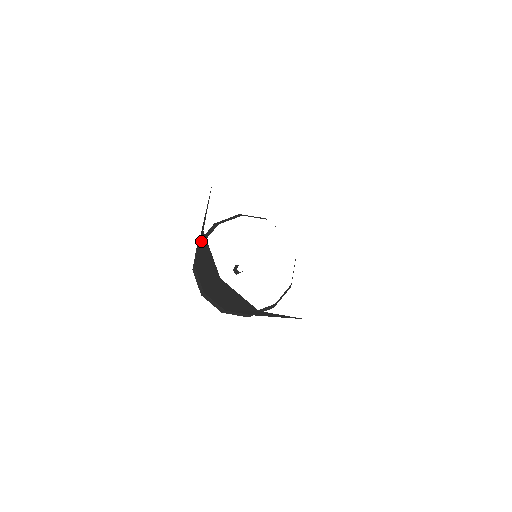
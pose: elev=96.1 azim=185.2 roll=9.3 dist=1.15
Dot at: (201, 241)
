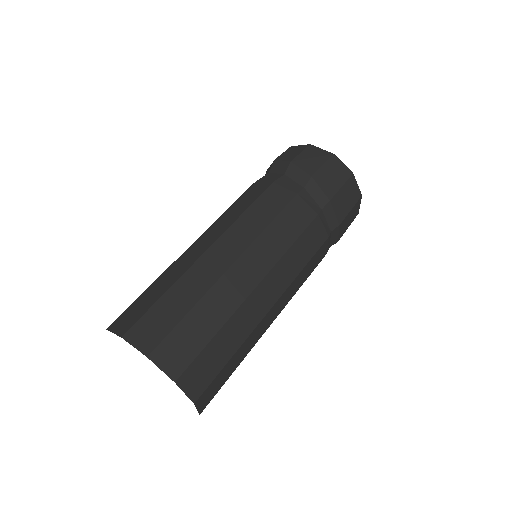
Dot at: occluded
